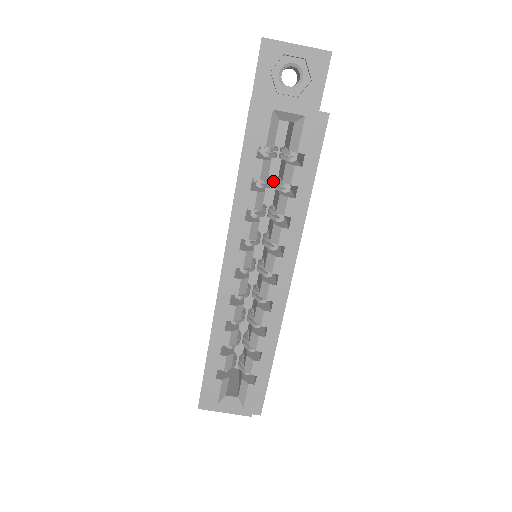
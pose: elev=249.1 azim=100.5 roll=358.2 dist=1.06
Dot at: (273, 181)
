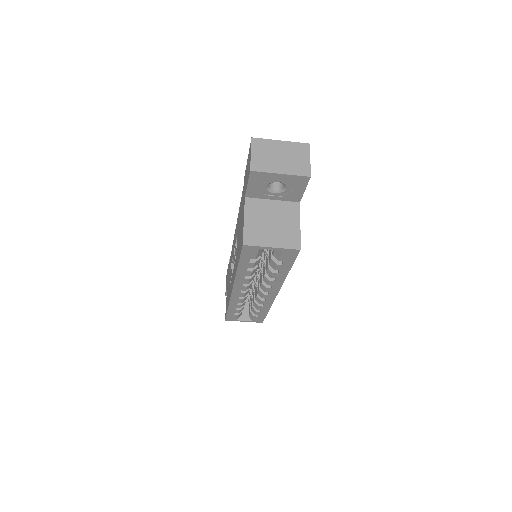
Dot at: occluded
